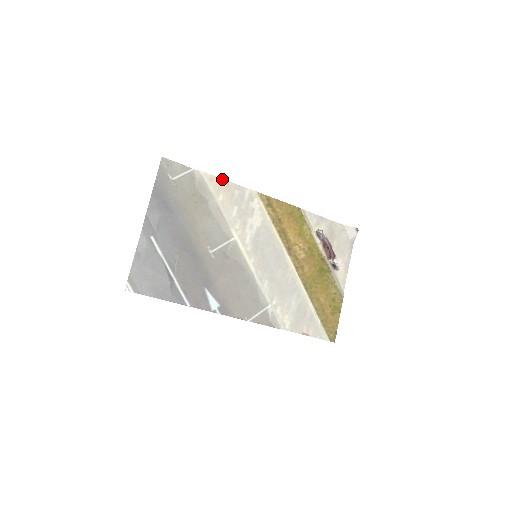
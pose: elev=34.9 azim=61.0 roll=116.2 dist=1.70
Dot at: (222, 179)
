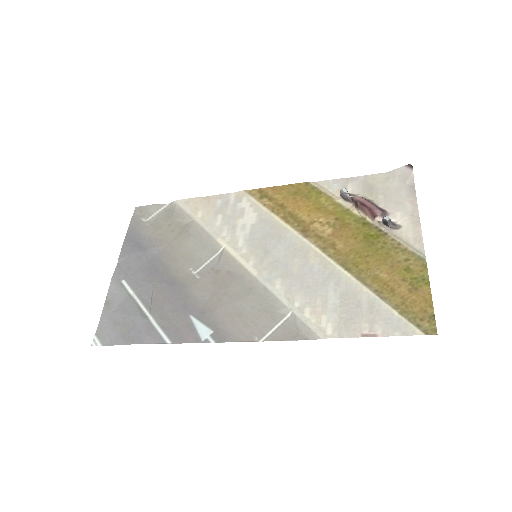
Dot at: (200, 197)
